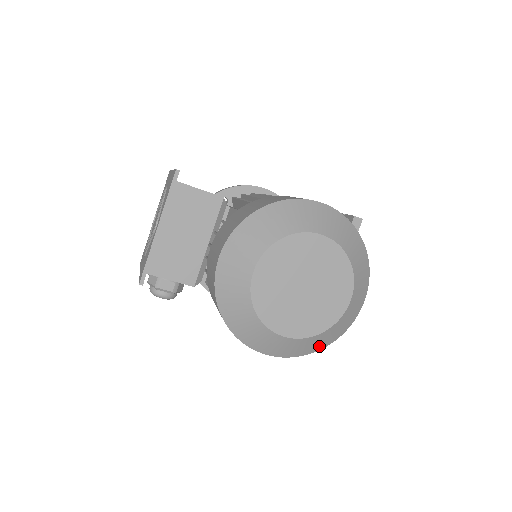
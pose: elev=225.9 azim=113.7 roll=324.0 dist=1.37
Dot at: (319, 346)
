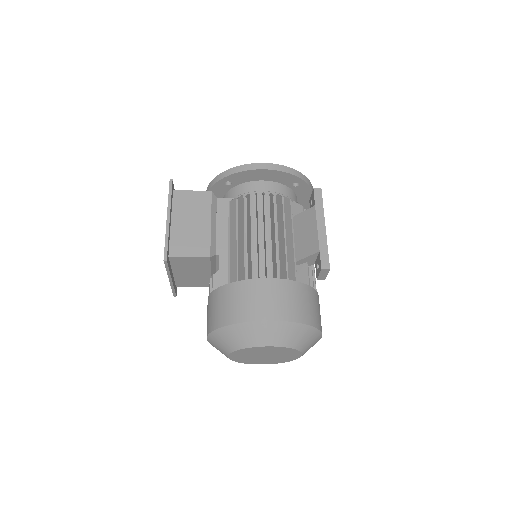
Dot at: occluded
